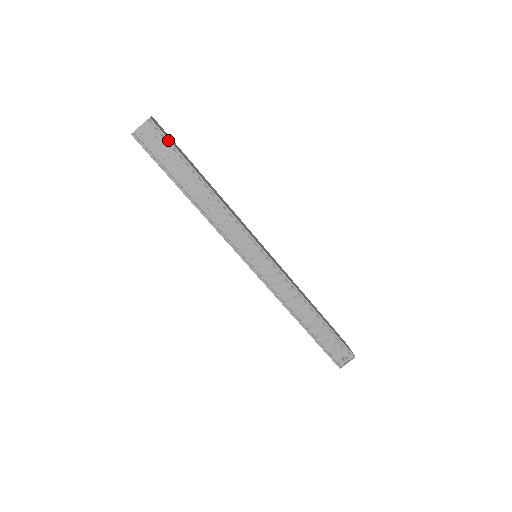
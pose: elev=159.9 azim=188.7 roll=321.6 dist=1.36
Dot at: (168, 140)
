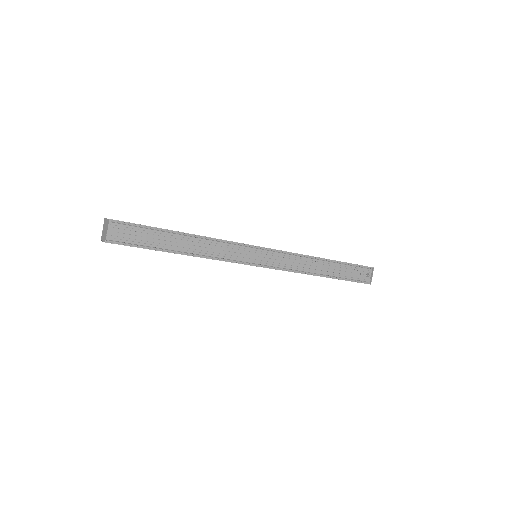
Dot at: (134, 225)
